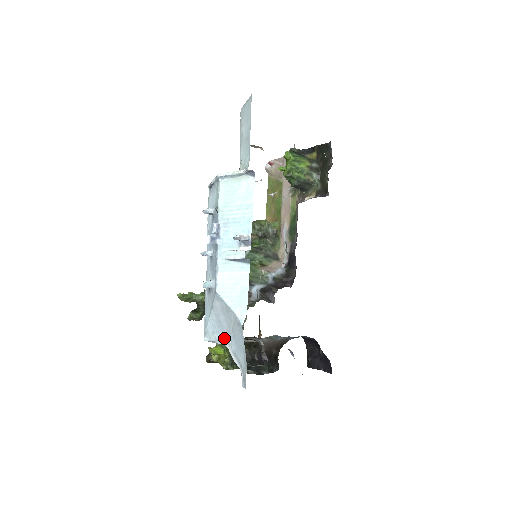
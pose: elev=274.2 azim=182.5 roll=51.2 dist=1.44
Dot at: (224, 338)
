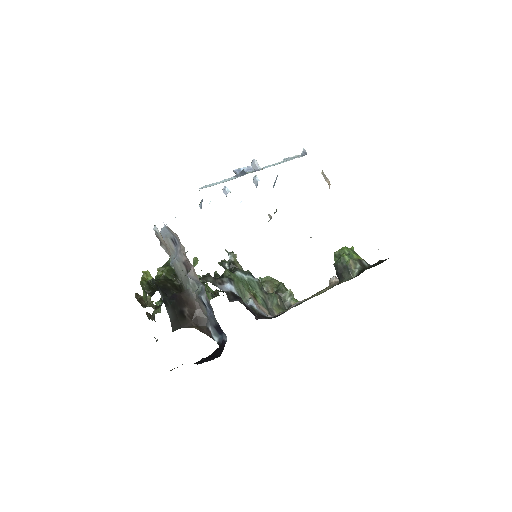
Dot at: occluded
